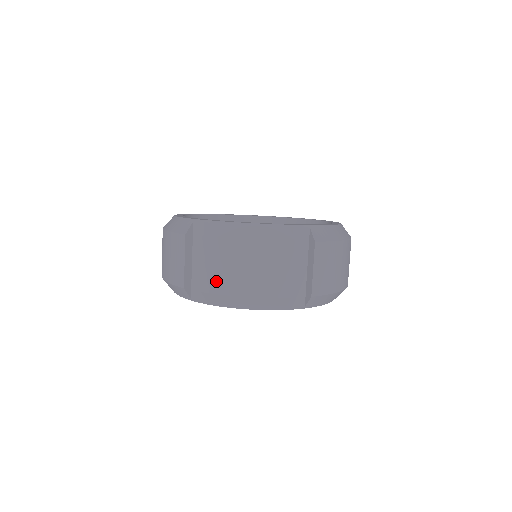
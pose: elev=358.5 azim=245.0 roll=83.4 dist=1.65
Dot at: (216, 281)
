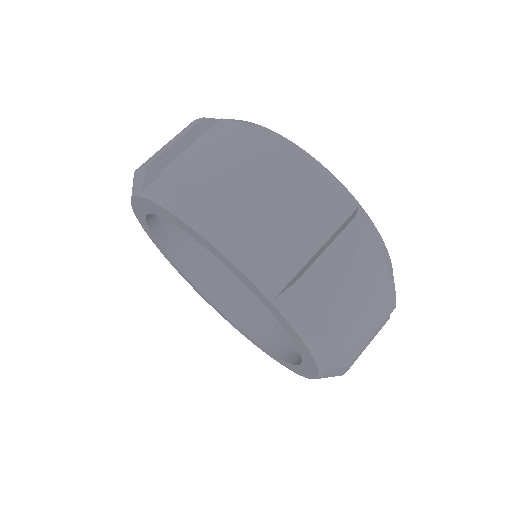
Dot at: (328, 287)
